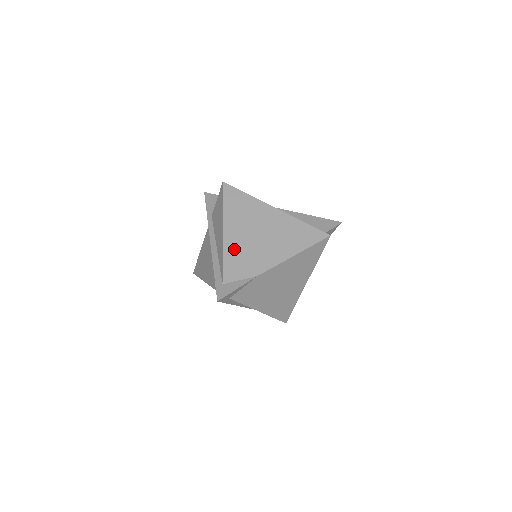
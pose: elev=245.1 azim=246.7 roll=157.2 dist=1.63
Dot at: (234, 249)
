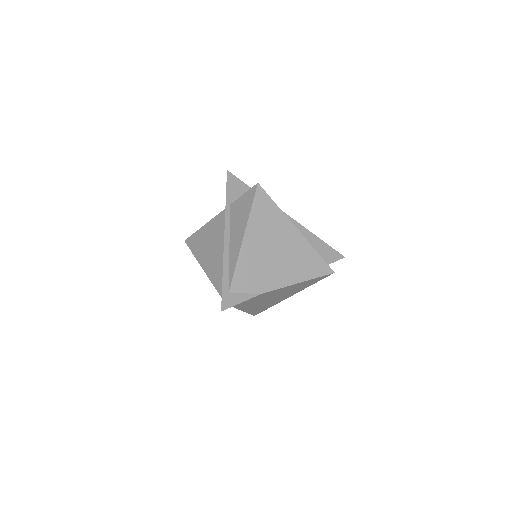
Dot at: (249, 260)
